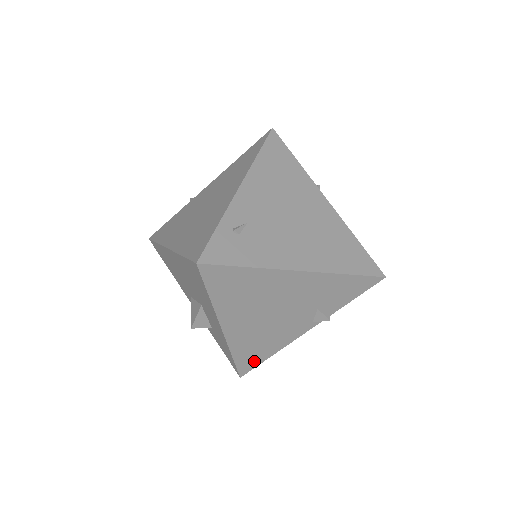
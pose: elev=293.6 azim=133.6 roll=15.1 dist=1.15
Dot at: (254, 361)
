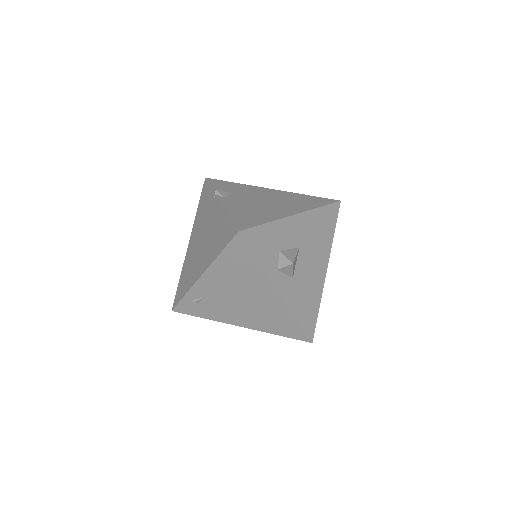
Dot at: occluded
